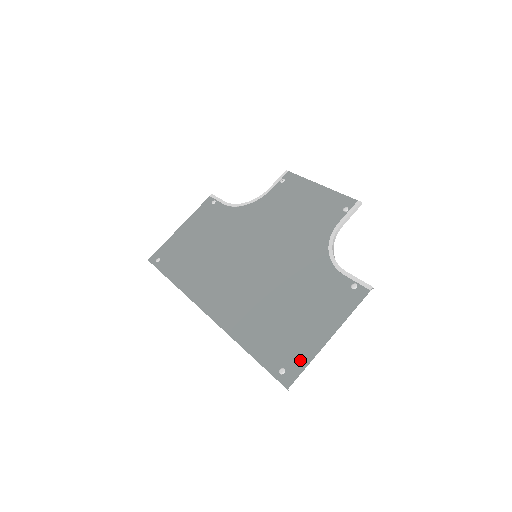
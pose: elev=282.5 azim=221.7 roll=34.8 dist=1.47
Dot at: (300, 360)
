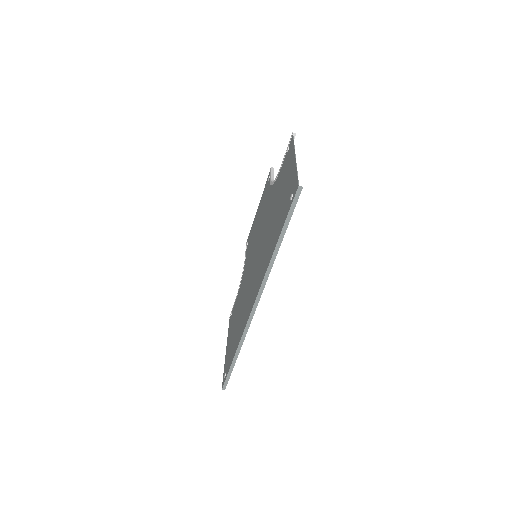
Dot at: (293, 181)
